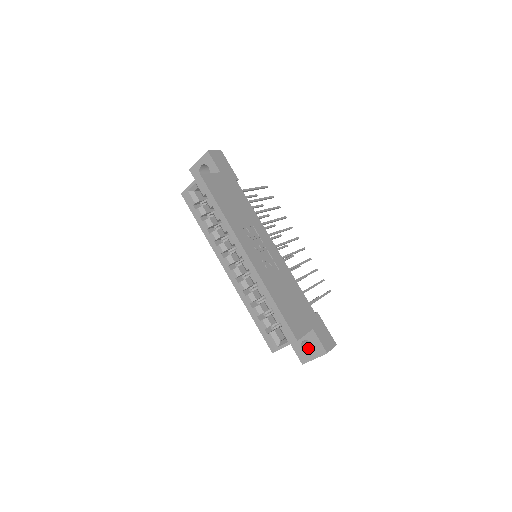
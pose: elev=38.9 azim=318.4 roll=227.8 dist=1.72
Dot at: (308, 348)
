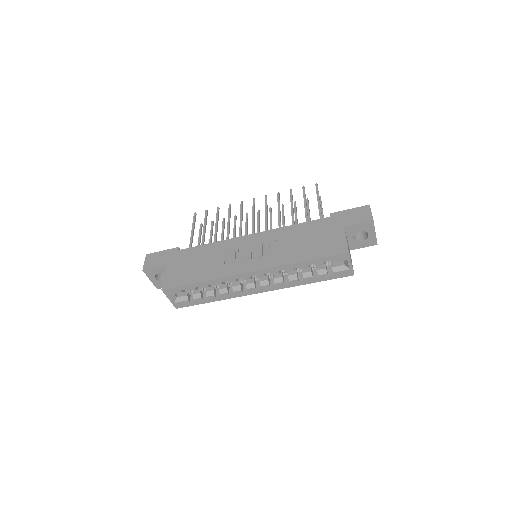
Dot at: (363, 234)
